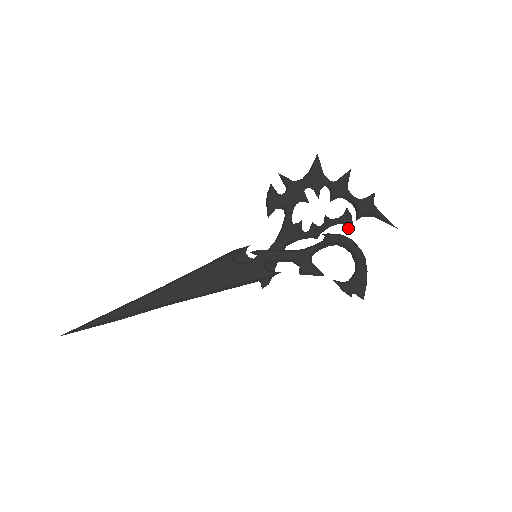
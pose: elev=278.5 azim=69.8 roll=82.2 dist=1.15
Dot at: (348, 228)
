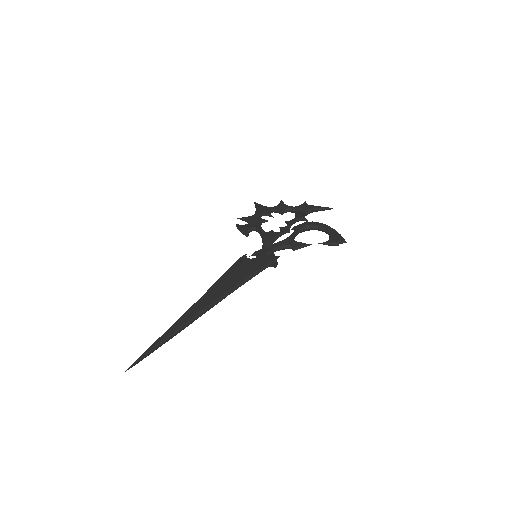
Dot at: (304, 220)
